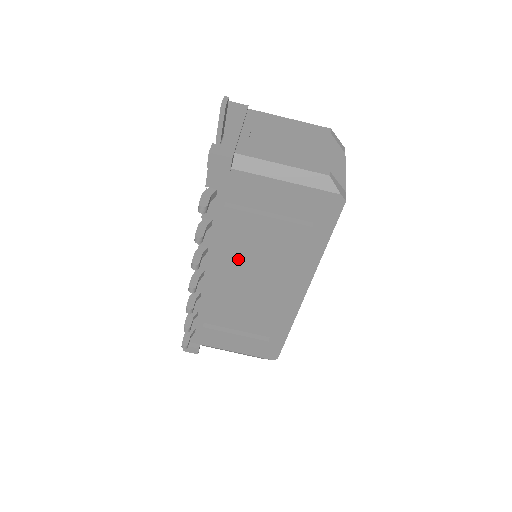
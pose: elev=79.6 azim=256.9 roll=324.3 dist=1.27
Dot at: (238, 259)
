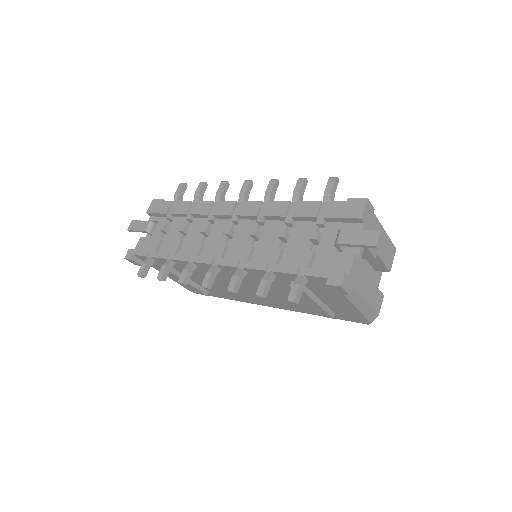
Dot at: (258, 284)
